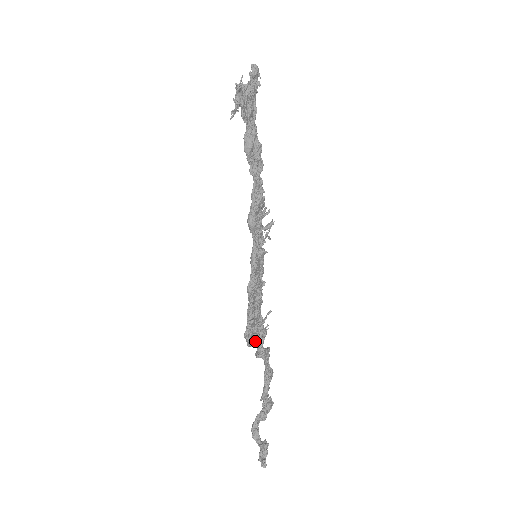
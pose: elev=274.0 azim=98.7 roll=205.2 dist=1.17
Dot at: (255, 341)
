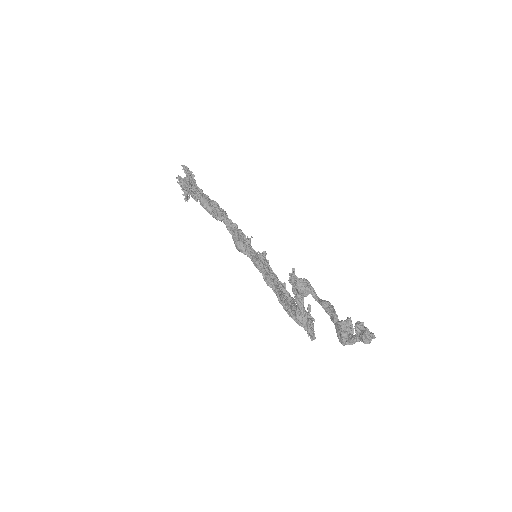
Dot at: (300, 308)
